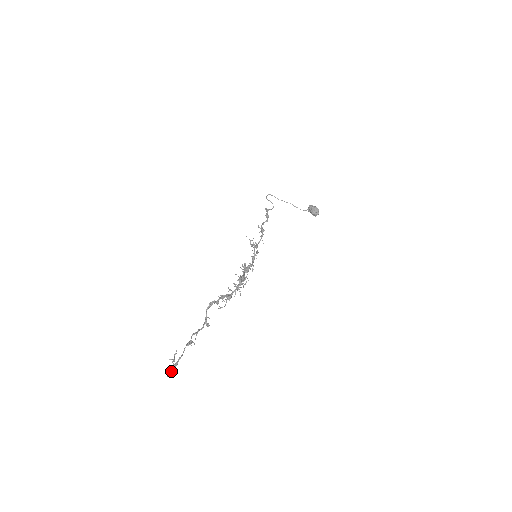
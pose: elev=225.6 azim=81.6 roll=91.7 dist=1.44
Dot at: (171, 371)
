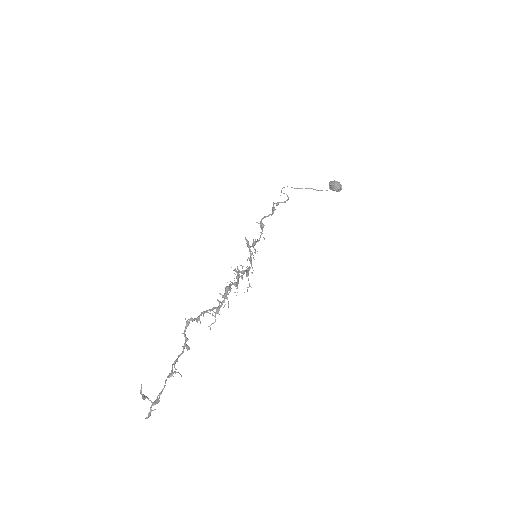
Dot at: (150, 411)
